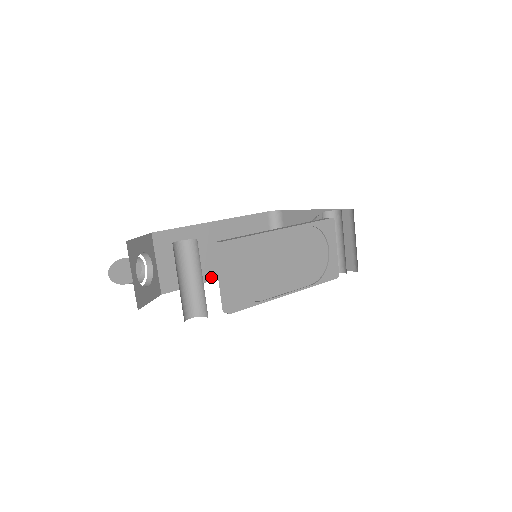
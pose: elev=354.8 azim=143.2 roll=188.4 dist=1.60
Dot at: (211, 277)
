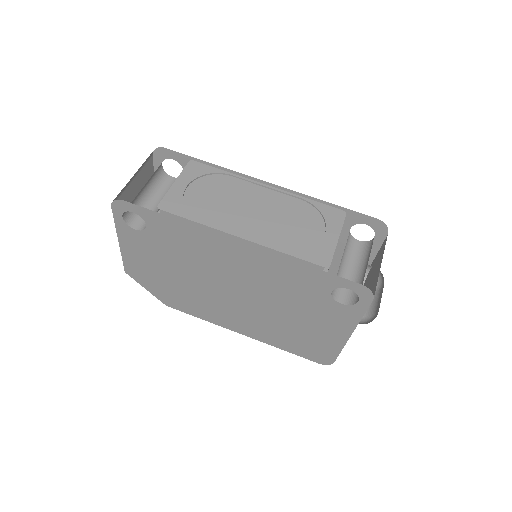
Dot at: occluded
